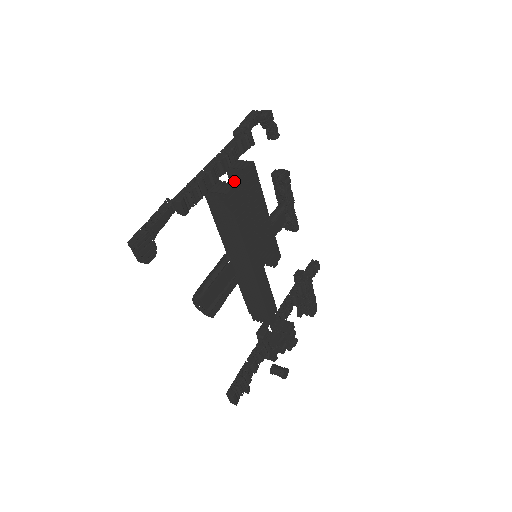
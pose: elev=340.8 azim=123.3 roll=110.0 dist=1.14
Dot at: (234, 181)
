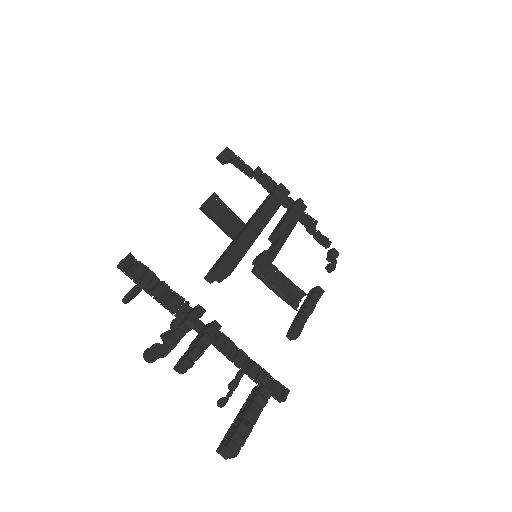
Dot at: (288, 210)
